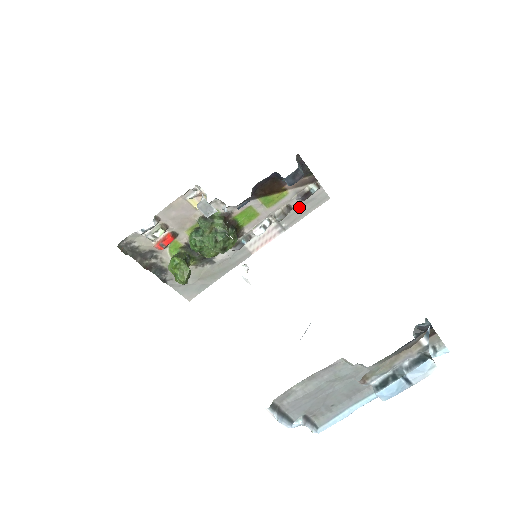
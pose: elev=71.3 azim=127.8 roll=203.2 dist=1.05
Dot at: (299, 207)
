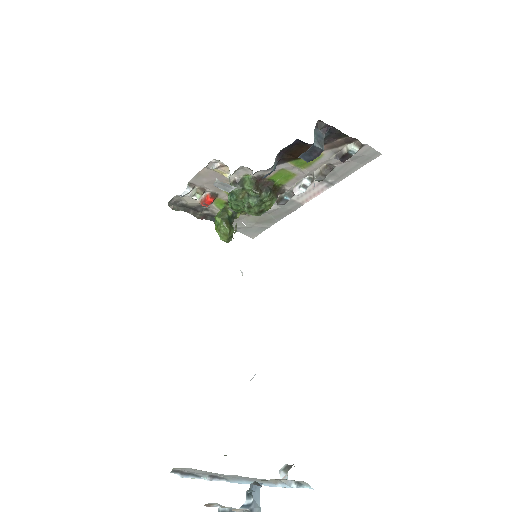
Dot at: (343, 164)
